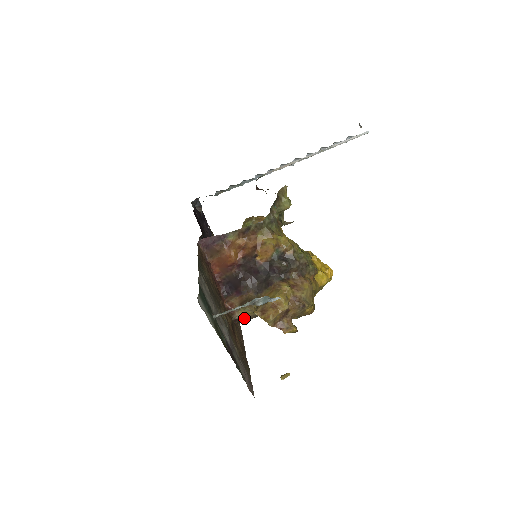
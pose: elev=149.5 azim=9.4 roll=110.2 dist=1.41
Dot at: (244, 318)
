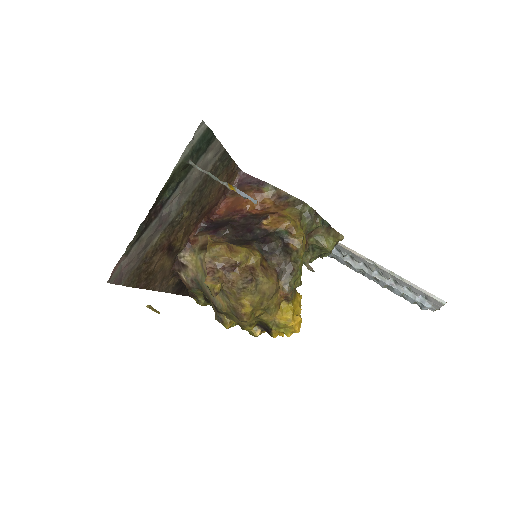
Dot at: (185, 272)
